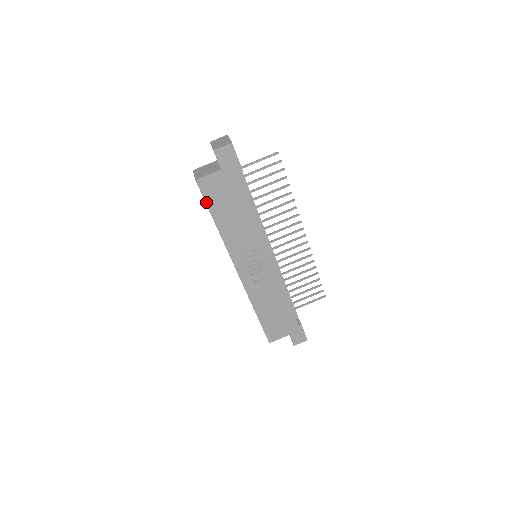
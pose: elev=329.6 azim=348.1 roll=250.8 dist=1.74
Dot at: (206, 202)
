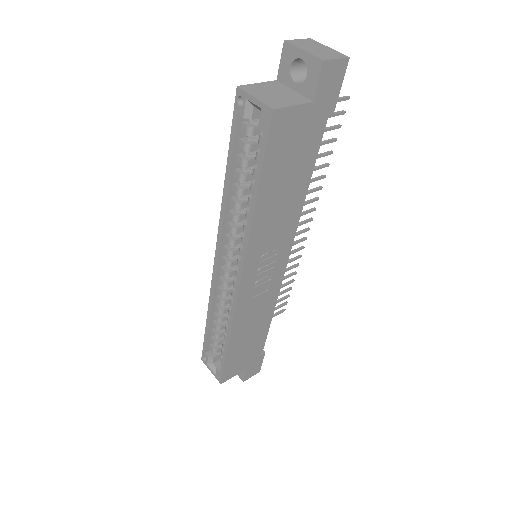
Dot at: (265, 157)
